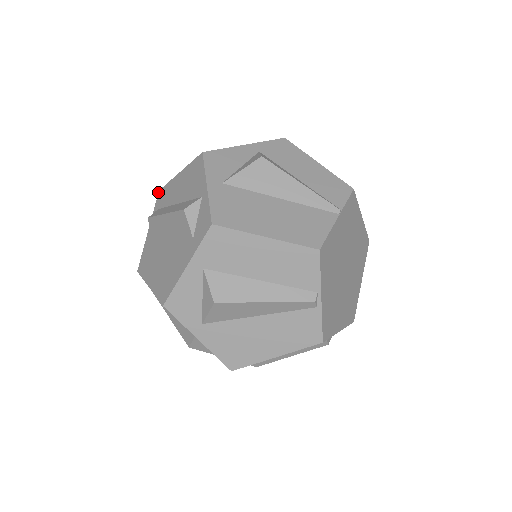
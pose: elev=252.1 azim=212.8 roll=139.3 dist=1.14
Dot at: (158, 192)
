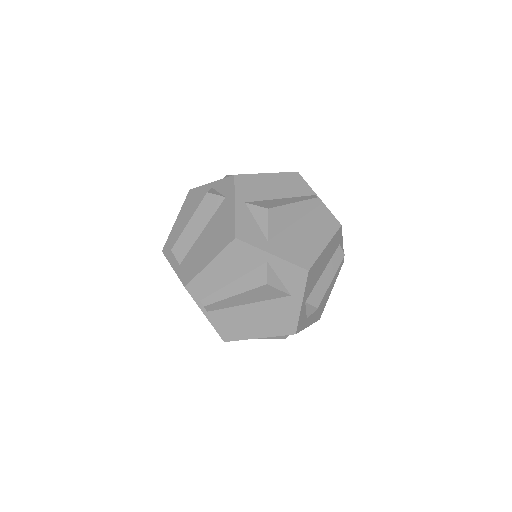
Dot at: occluded
